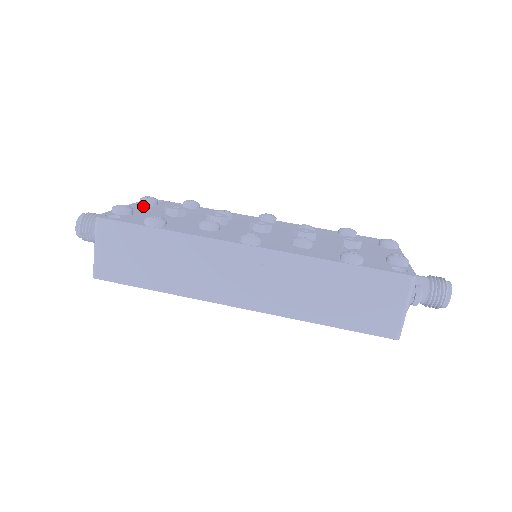
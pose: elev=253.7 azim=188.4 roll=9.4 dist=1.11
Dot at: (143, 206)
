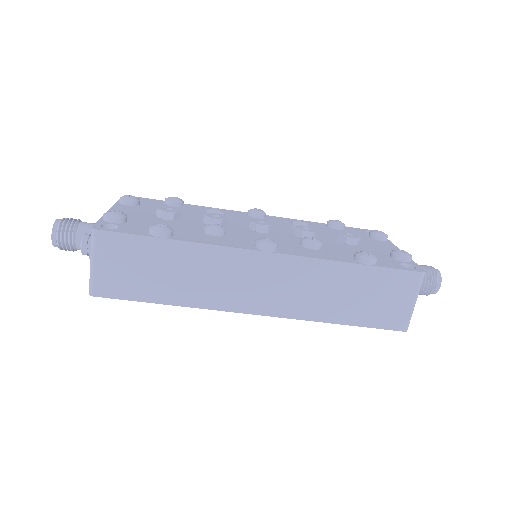
Dot at: (127, 208)
